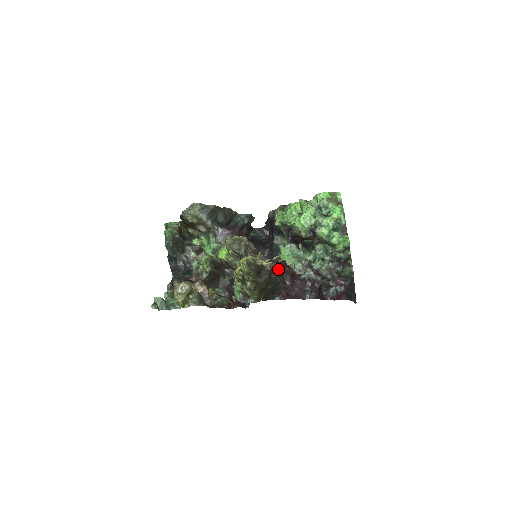
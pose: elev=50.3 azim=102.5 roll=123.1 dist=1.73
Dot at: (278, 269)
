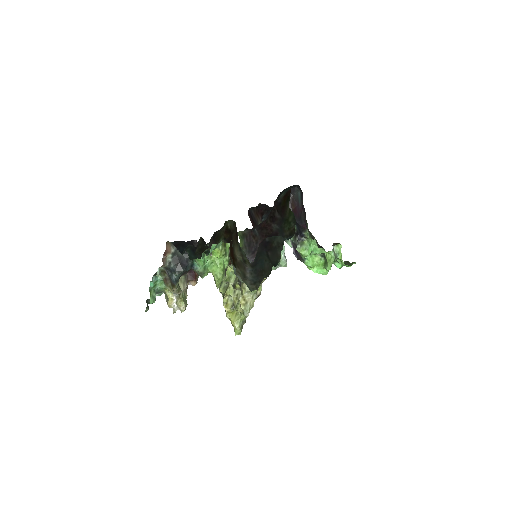
Dot at: occluded
